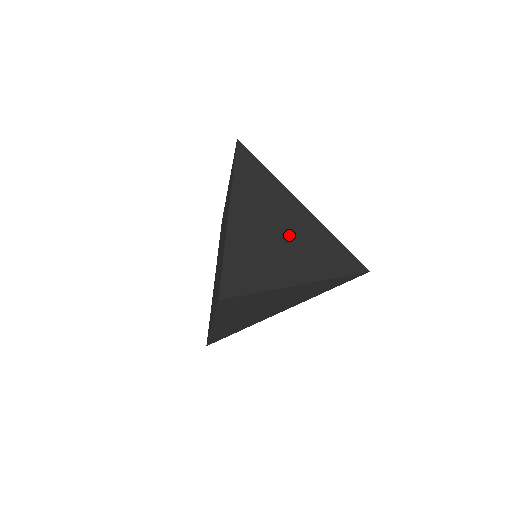
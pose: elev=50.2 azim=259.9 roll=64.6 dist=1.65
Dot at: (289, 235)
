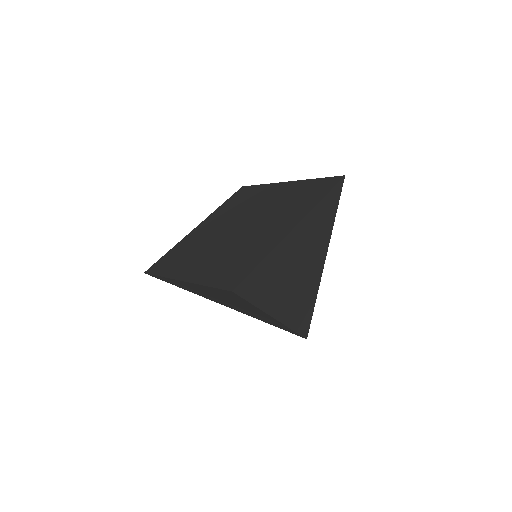
Dot at: (301, 276)
